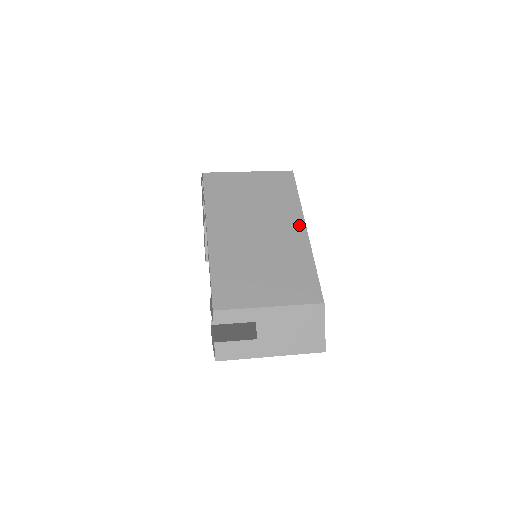
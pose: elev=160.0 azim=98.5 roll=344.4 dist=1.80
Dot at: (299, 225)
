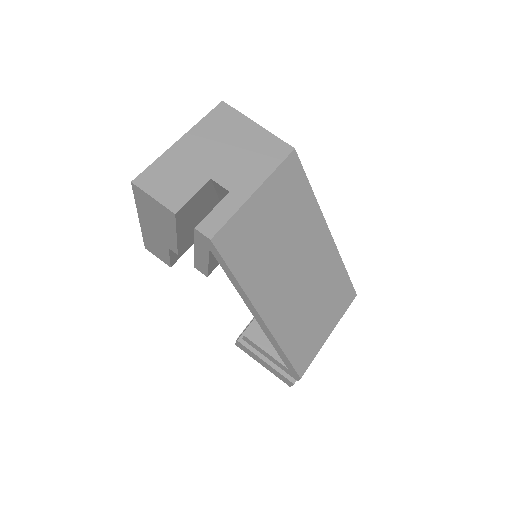
Dot at: (324, 232)
